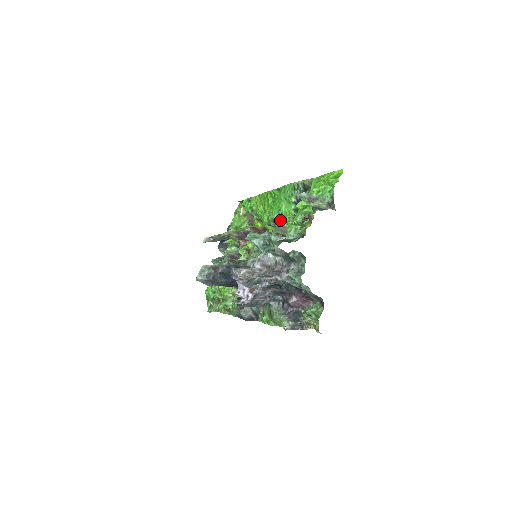
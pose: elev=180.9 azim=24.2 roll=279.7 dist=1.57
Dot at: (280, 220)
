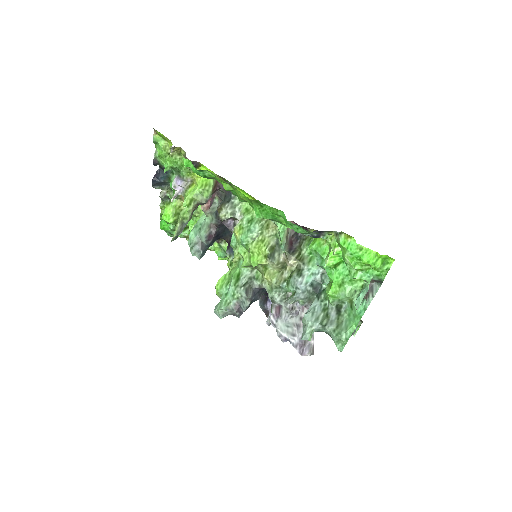
Dot at: (275, 221)
